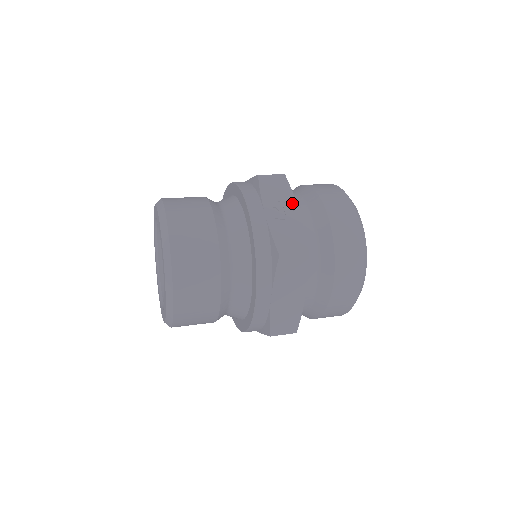
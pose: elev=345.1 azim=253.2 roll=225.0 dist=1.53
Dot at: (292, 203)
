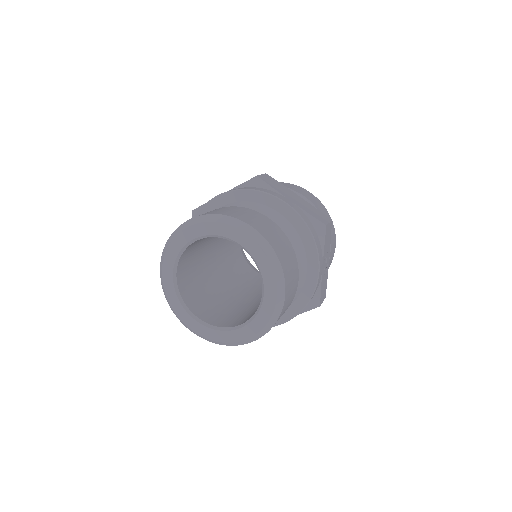
Dot at: (329, 252)
